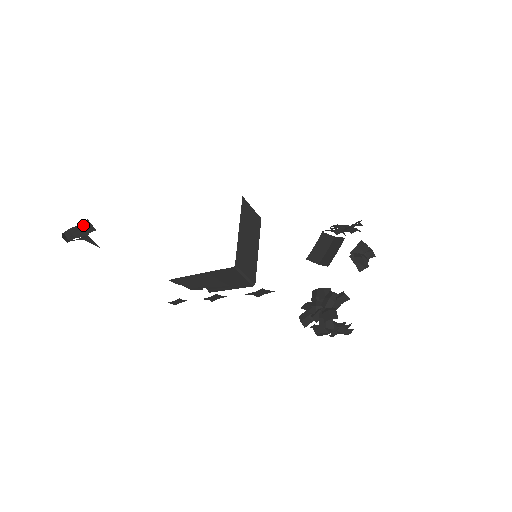
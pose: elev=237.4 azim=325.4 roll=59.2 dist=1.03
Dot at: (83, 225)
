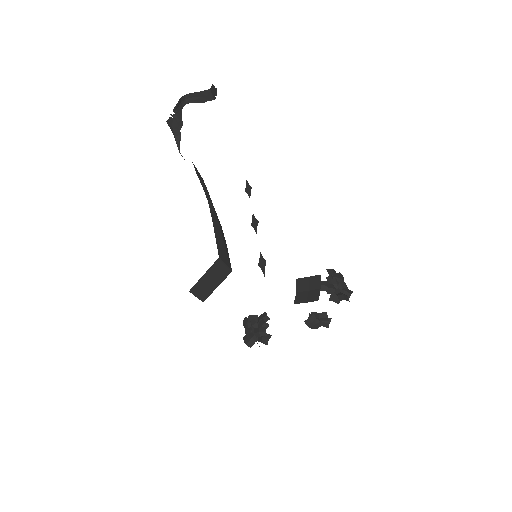
Dot at: (204, 93)
